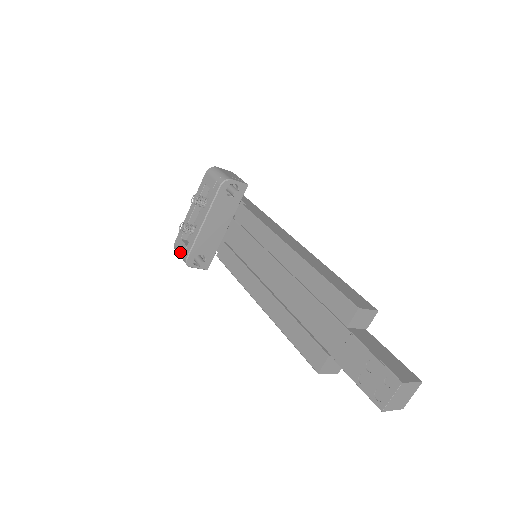
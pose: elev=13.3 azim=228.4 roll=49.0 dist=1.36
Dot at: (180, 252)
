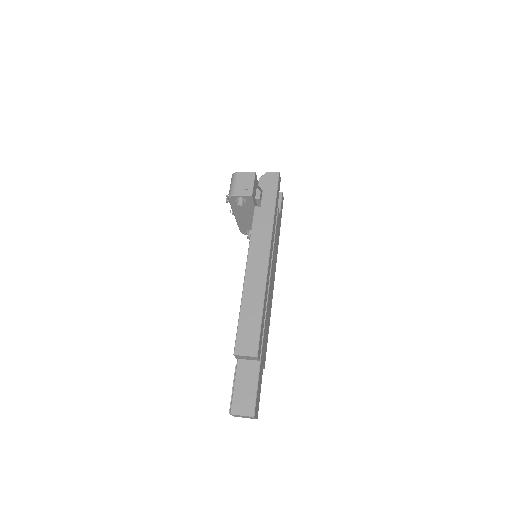
Dot at: occluded
